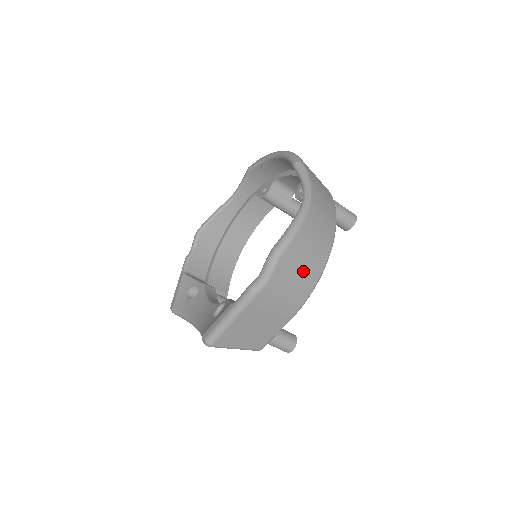
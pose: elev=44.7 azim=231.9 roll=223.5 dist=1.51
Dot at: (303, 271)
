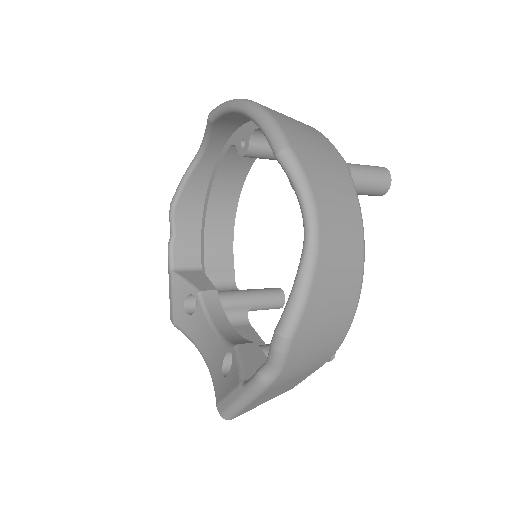
Dot at: (328, 331)
